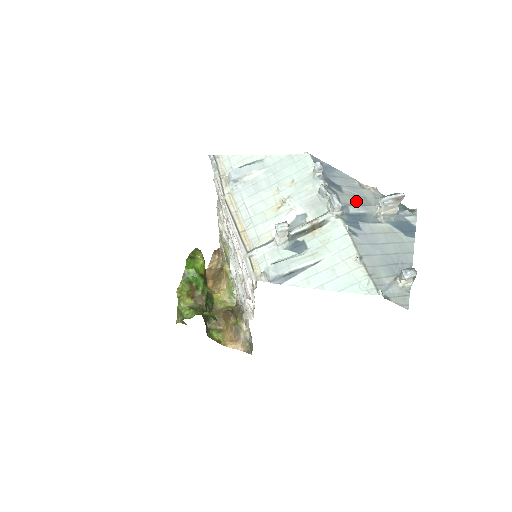
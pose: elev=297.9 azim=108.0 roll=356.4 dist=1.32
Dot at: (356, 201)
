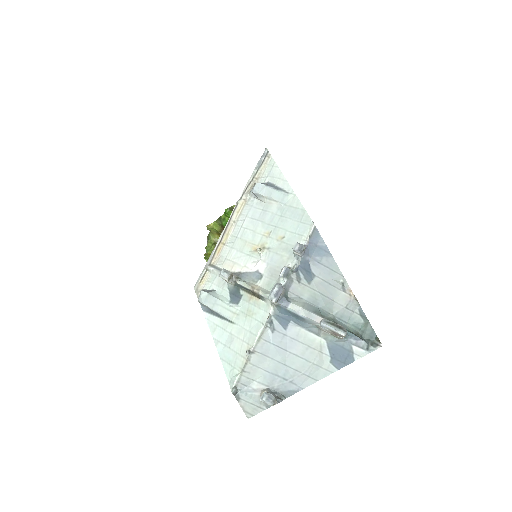
Dot at: (315, 299)
